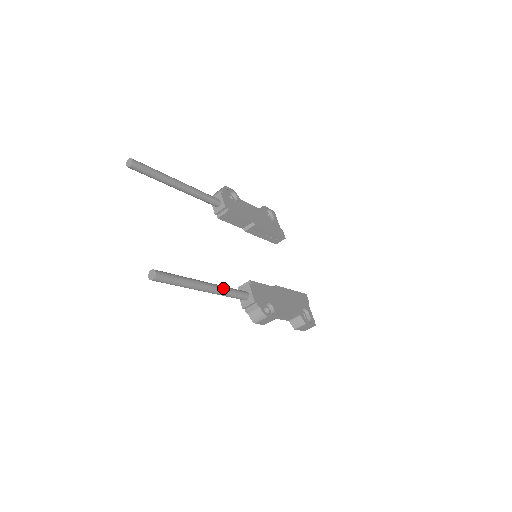
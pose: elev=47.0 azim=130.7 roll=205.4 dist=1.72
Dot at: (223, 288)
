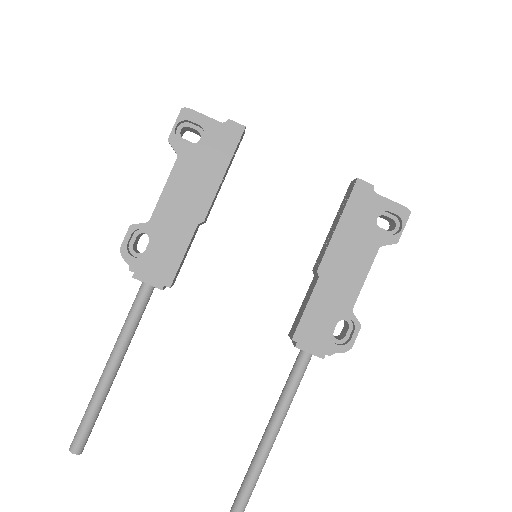
Dot at: (284, 406)
